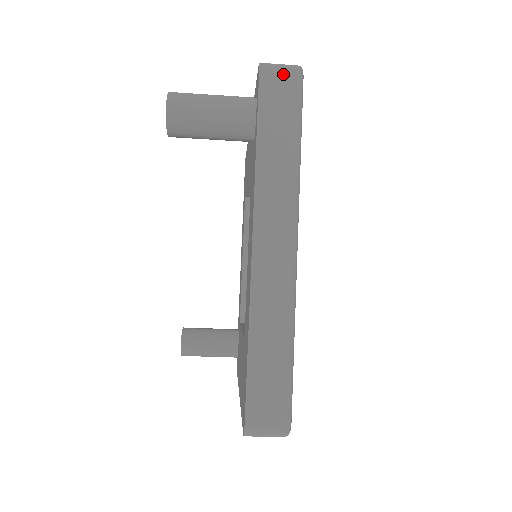
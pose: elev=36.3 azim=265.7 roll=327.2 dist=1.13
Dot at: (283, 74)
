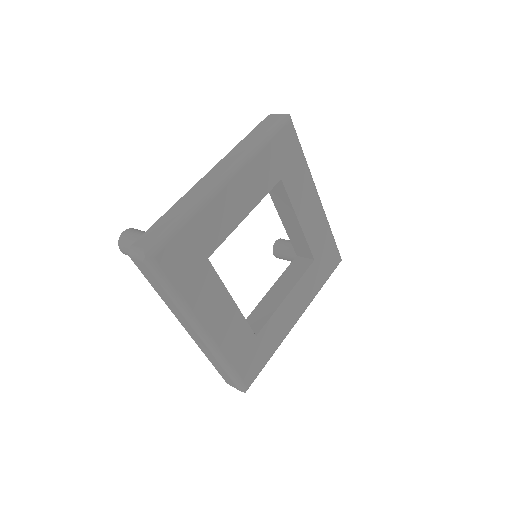
Dot at: (140, 262)
